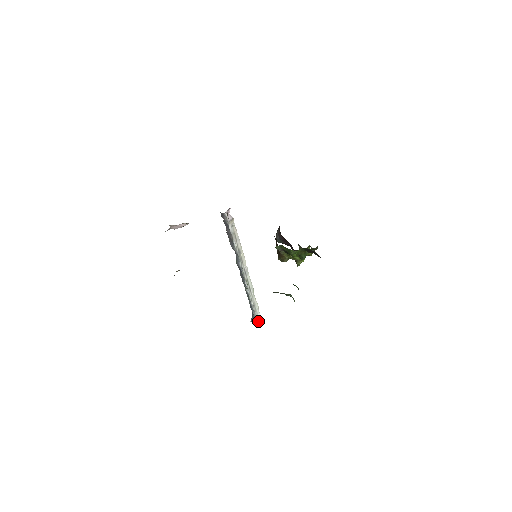
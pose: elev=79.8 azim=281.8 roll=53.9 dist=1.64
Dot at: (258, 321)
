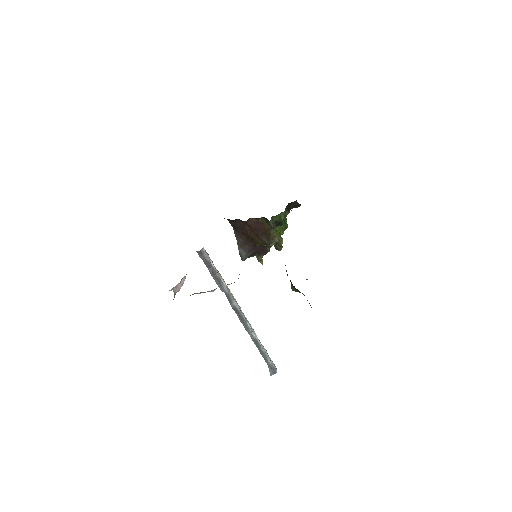
Dot at: (275, 368)
